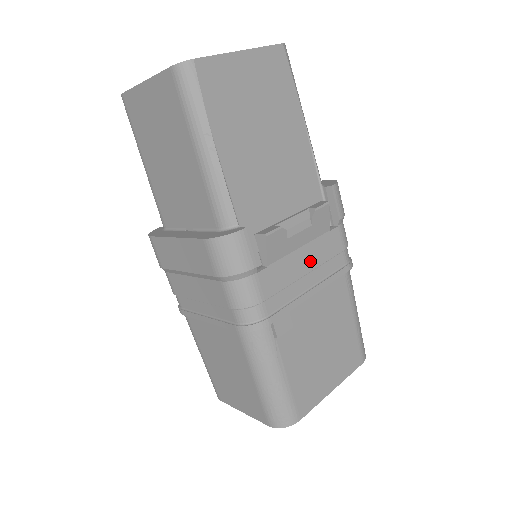
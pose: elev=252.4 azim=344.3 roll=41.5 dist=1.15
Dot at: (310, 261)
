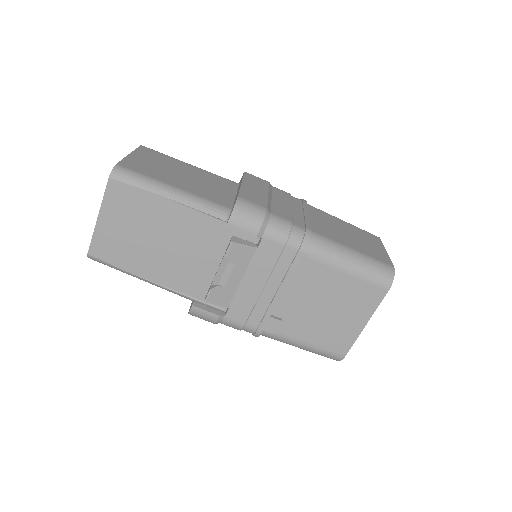
Dot at: (259, 279)
